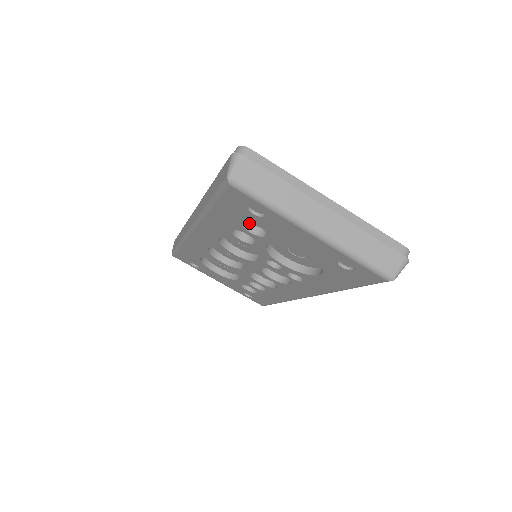
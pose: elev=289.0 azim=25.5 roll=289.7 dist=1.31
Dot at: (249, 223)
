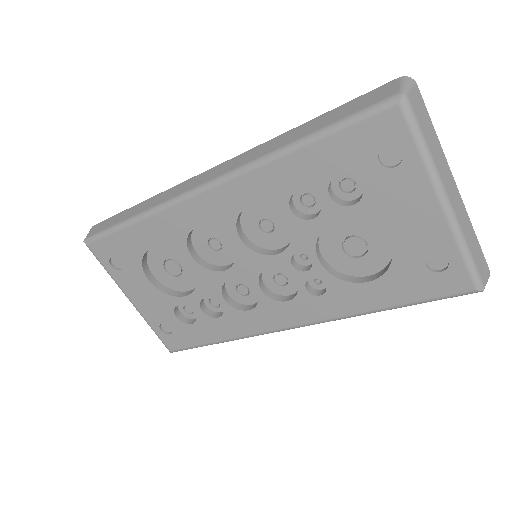
Dot at: (330, 186)
